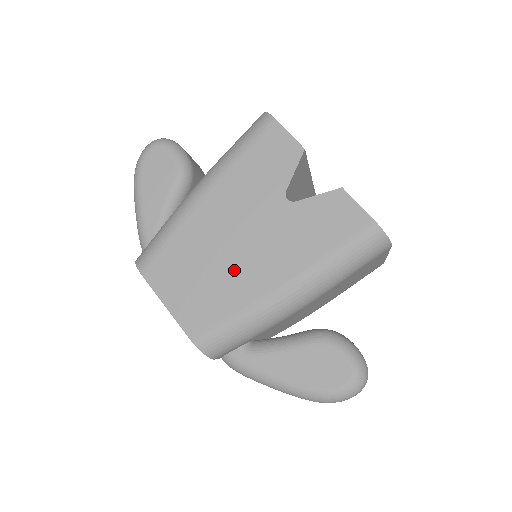
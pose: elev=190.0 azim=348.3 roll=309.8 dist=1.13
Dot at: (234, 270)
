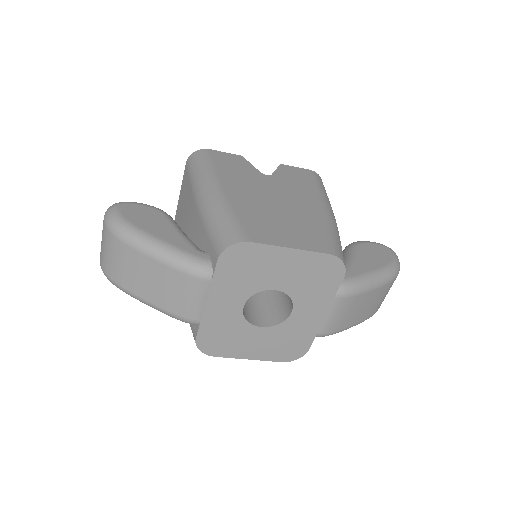
Dot at: (294, 211)
